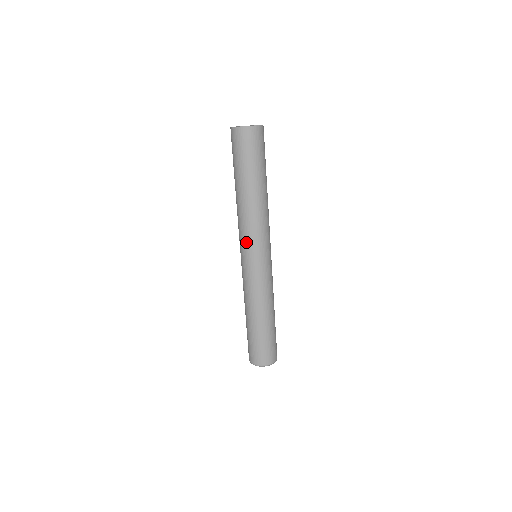
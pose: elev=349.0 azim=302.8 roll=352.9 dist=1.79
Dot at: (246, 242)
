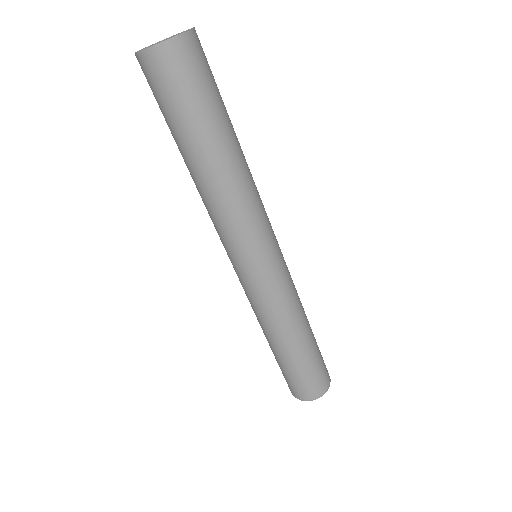
Dot at: (240, 244)
